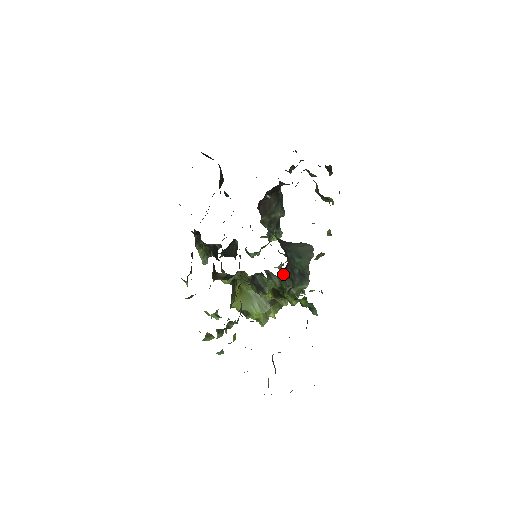
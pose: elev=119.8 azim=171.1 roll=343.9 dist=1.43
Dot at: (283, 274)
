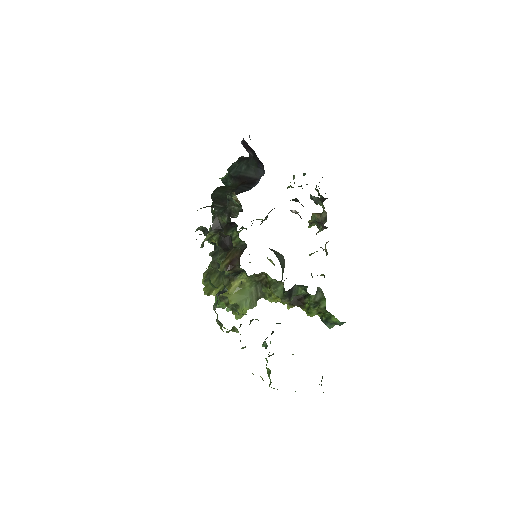
Dot at: occluded
